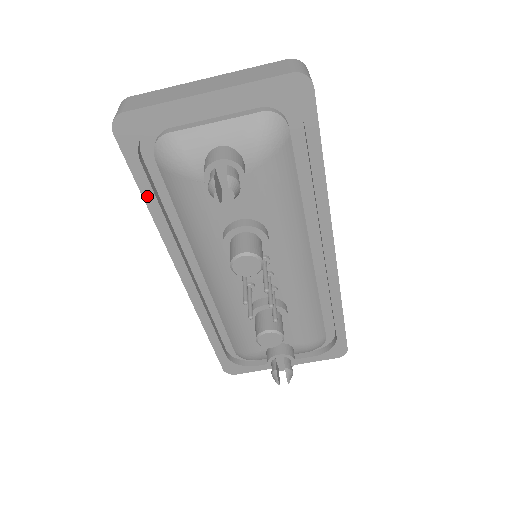
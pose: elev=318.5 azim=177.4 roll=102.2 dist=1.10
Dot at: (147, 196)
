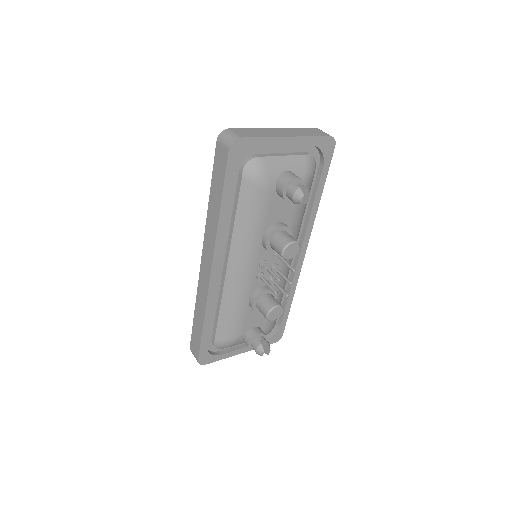
Dot at: (224, 199)
